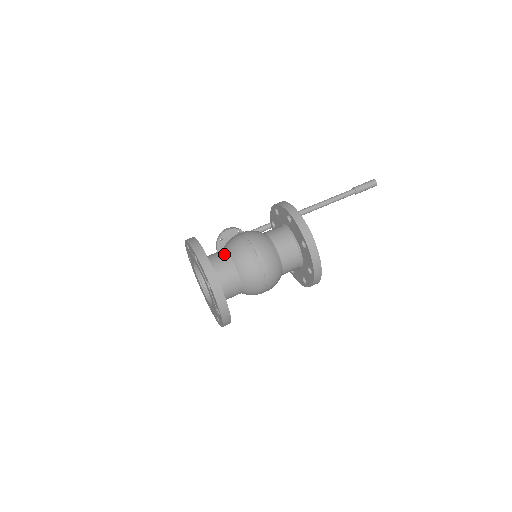
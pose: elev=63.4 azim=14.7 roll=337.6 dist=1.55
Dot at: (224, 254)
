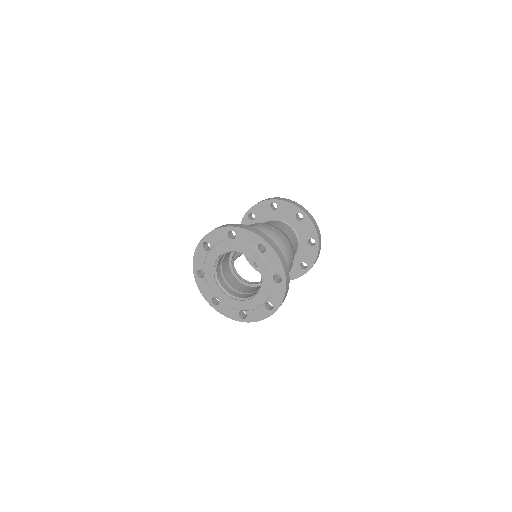
Dot at: occluded
